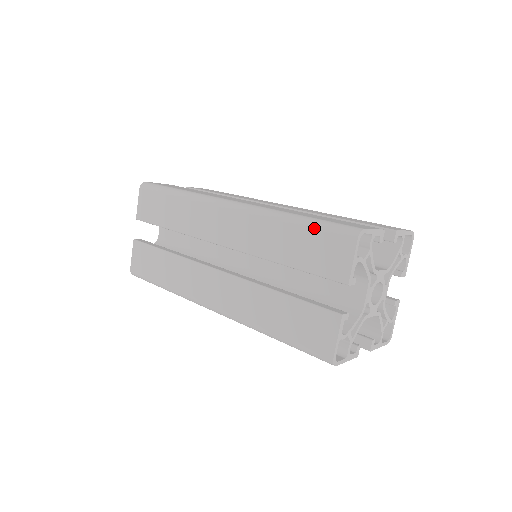
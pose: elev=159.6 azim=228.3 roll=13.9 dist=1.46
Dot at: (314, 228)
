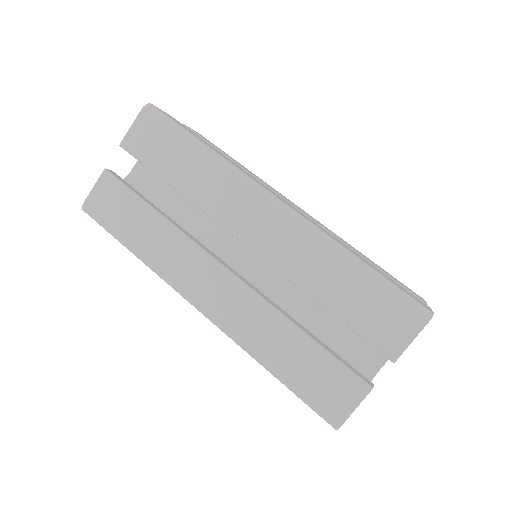
Dot at: (295, 394)
